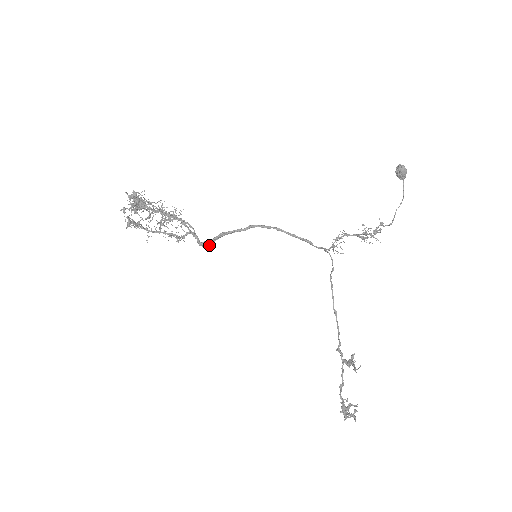
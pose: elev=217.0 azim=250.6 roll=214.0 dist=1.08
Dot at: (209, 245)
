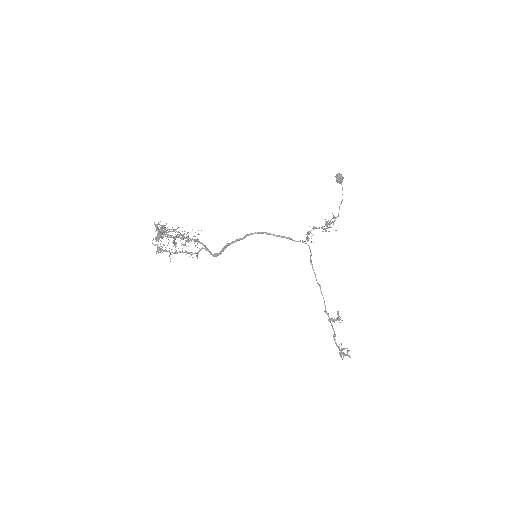
Dot at: occluded
